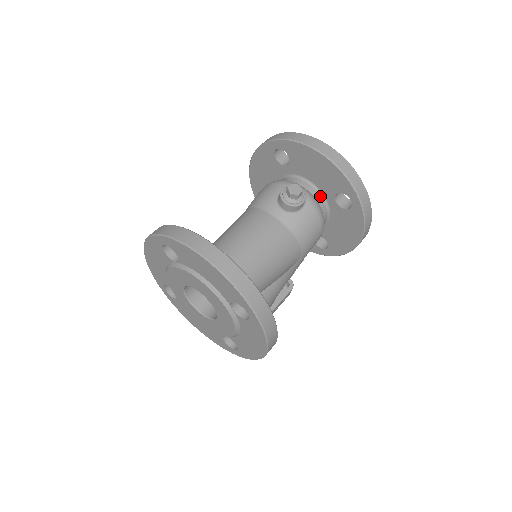
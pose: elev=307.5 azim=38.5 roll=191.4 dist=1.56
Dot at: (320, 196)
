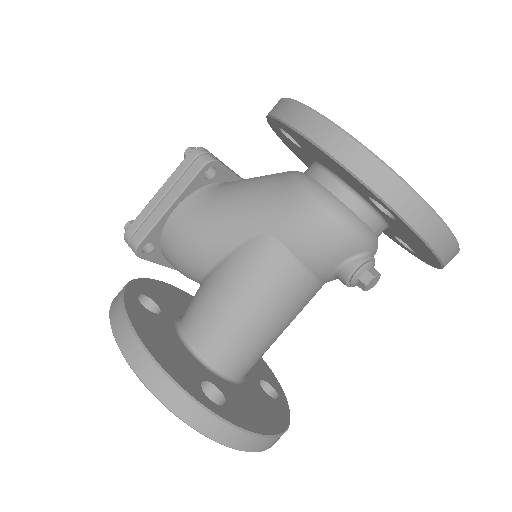
Dot at: occluded
